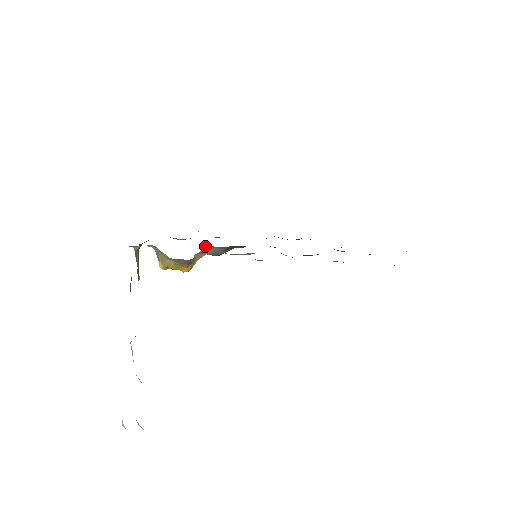
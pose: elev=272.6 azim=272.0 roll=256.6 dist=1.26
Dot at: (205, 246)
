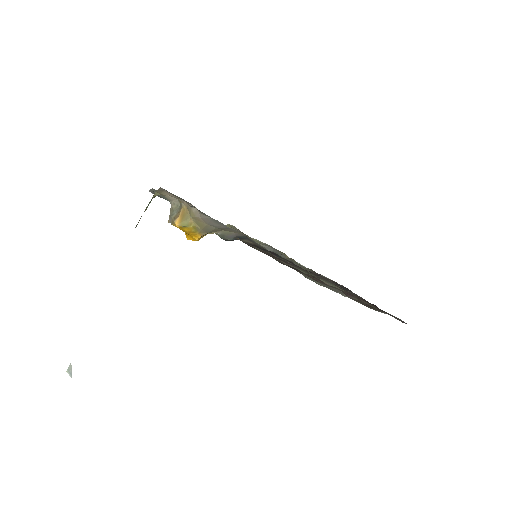
Dot at: (228, 224)
